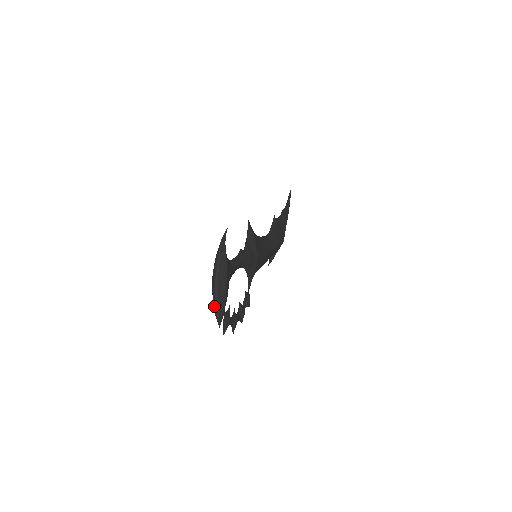
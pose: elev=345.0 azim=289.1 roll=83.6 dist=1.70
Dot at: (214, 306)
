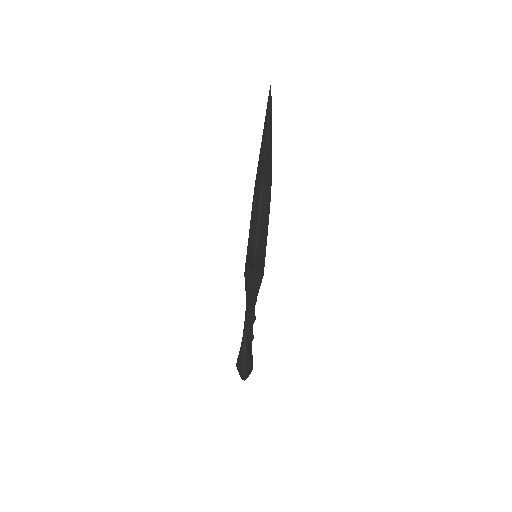
Dot at: occluded
